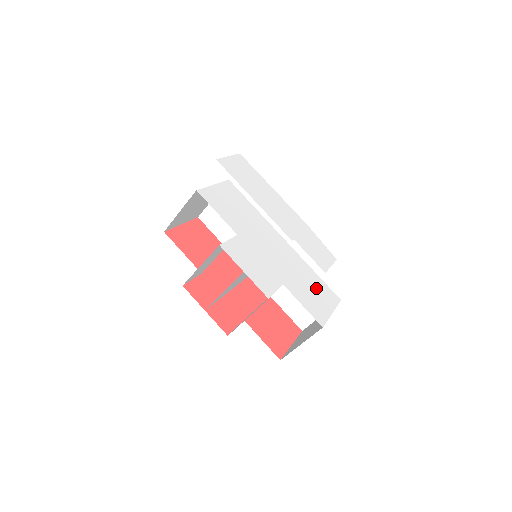
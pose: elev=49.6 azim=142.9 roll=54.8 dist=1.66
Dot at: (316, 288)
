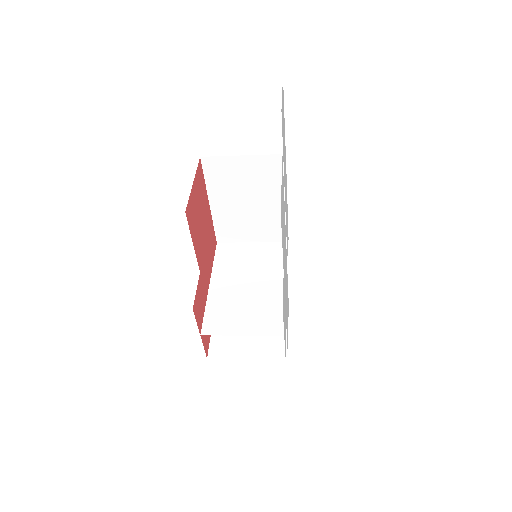
Dot at: occluded
